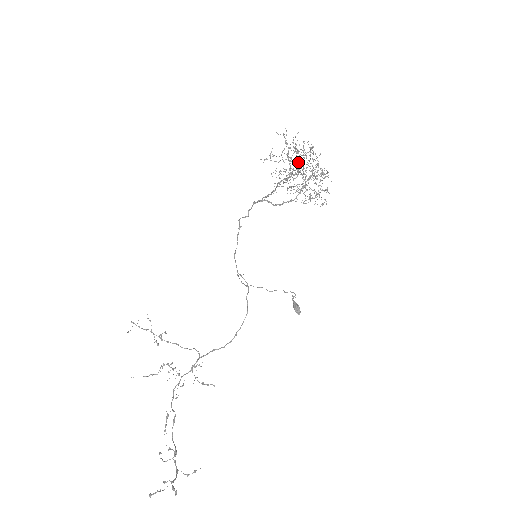
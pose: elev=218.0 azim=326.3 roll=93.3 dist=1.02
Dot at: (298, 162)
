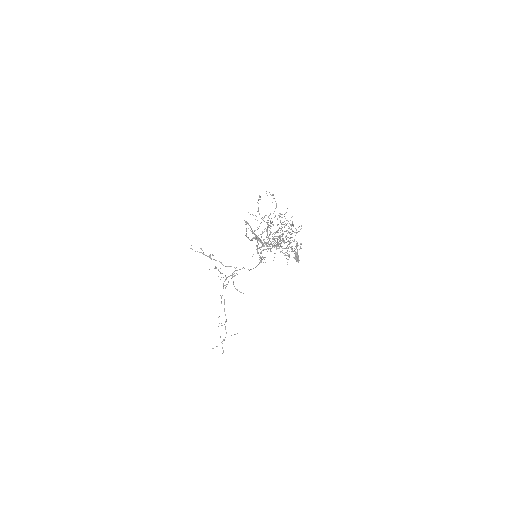
Dot at: occluded
